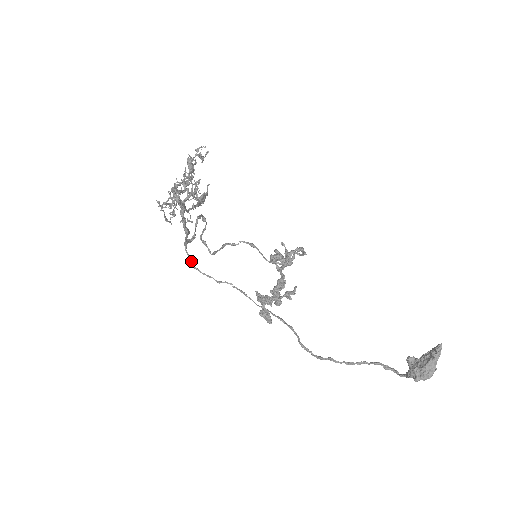
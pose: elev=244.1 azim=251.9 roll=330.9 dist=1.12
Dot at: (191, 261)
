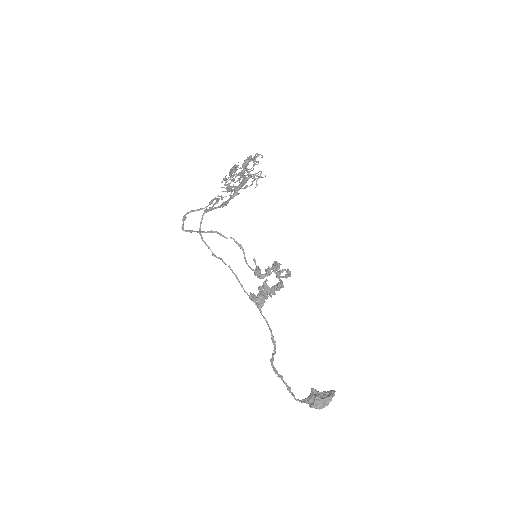
Dot at: (200, 226)
